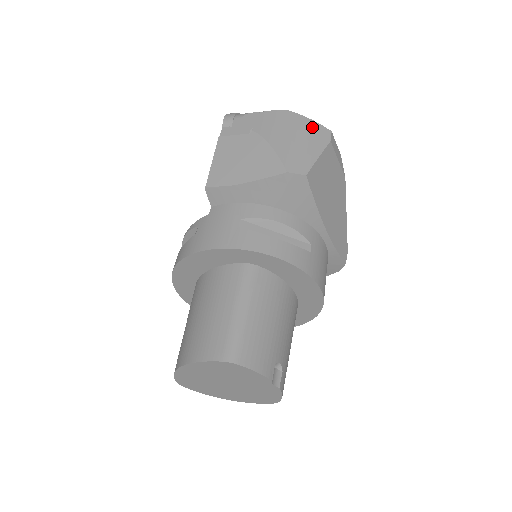
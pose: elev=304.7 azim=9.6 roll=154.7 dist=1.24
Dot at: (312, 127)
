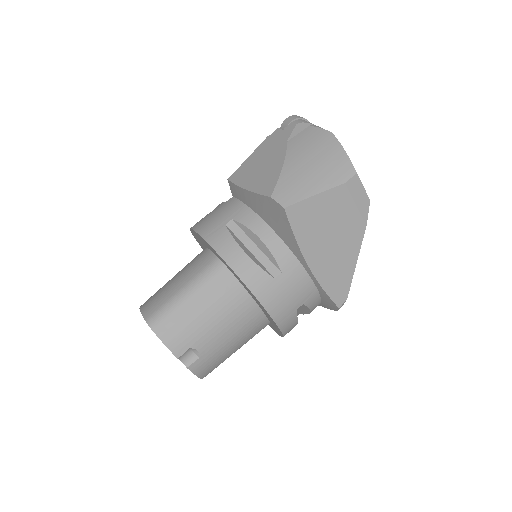
Dot at: (338, 161)
